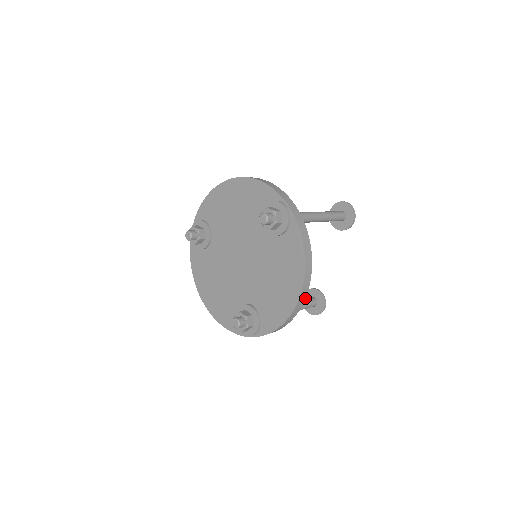
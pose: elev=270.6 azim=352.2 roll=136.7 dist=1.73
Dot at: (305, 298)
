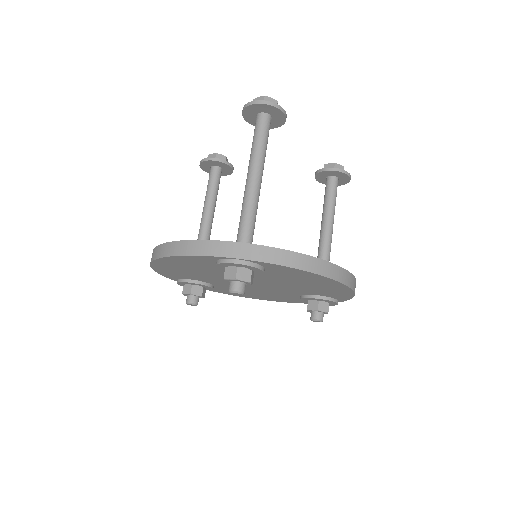
Dot at: (349, 272)
